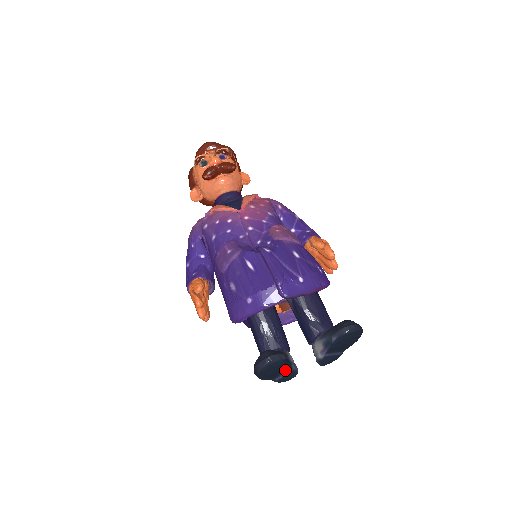
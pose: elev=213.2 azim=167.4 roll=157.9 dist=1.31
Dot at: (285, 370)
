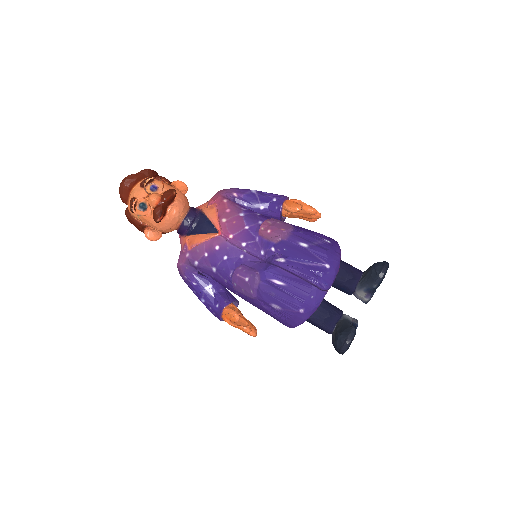
Dot at: occluded
